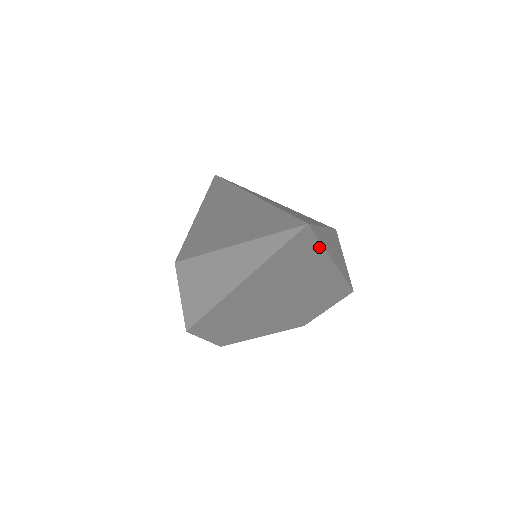
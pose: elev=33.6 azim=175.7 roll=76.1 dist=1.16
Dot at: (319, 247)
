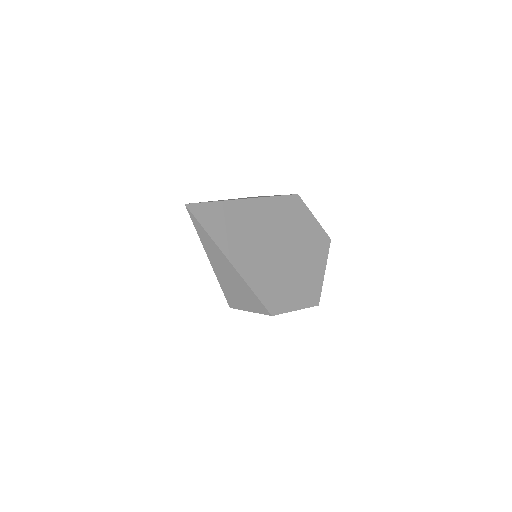
Dot at: (216, 204)
